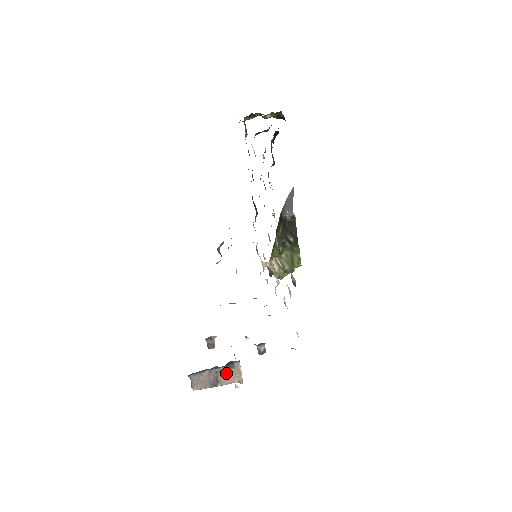
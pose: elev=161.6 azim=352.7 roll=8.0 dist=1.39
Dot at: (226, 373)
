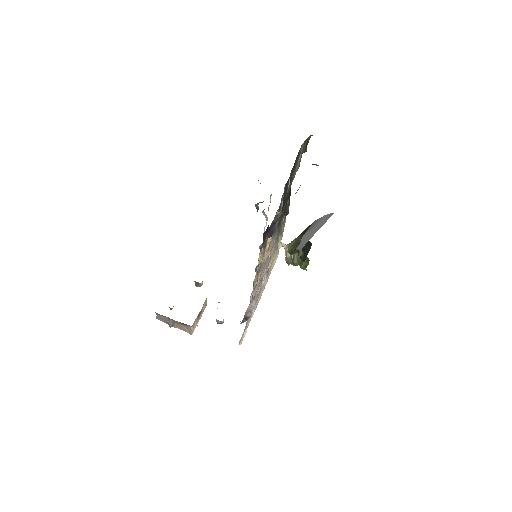
Dot at: (181, 325)
